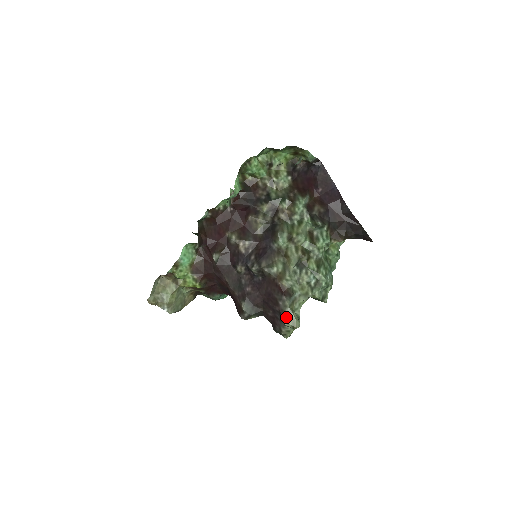
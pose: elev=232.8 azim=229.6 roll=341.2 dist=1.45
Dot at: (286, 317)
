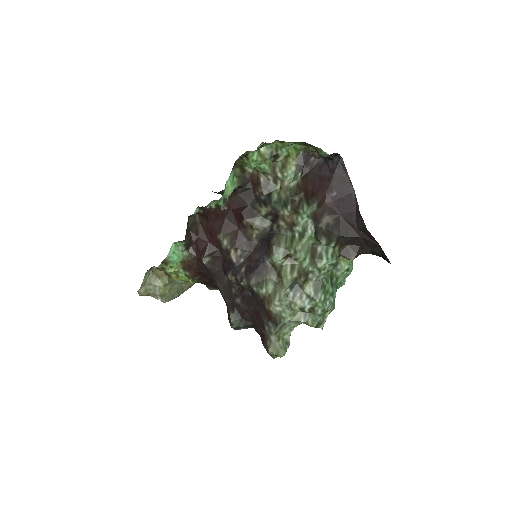
Dot at: (270, 345)
